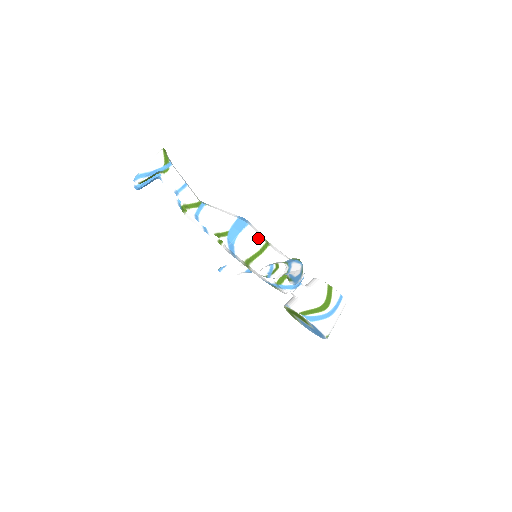
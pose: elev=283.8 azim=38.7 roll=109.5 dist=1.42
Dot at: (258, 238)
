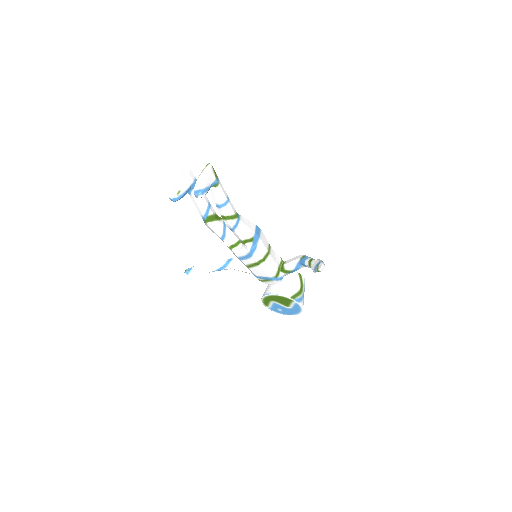
Dot at: (266, 241)
